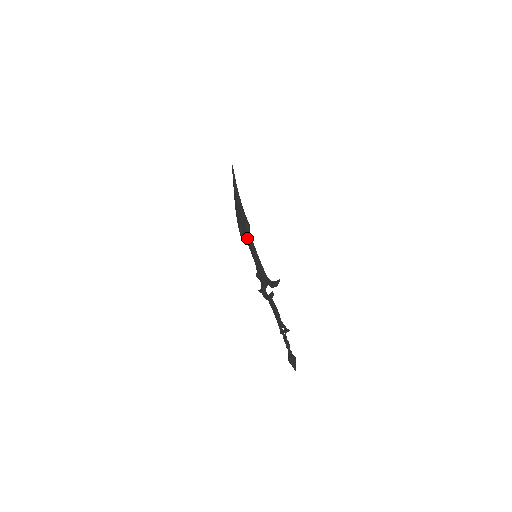
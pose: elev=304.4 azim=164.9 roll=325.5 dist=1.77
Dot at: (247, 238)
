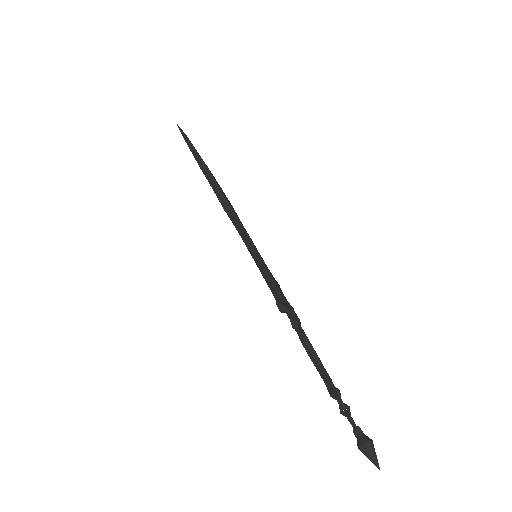
Dot at: occluded
